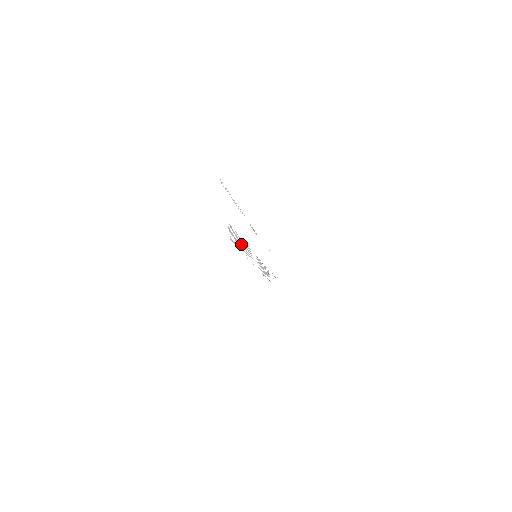
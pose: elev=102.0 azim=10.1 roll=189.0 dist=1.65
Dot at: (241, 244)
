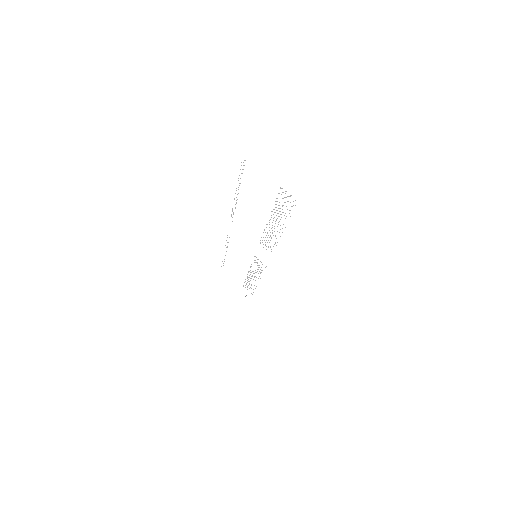
Dot at: (275, 223)
